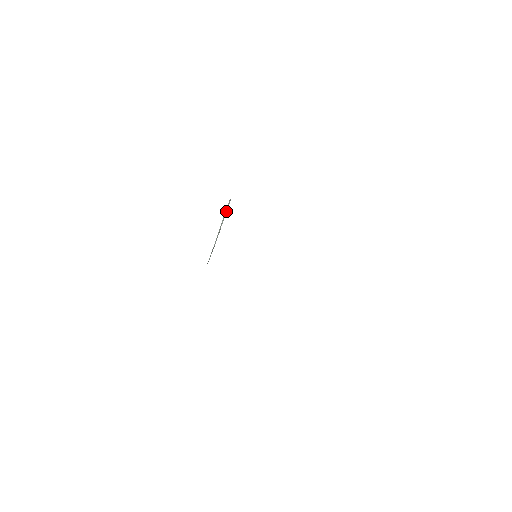
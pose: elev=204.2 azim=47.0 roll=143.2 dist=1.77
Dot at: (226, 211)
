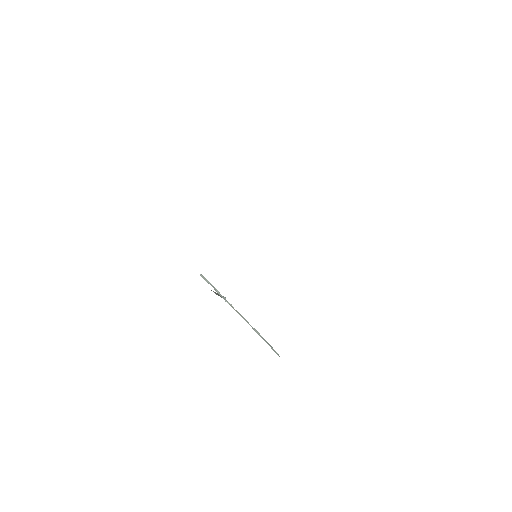
Dot at: (216, 290)
